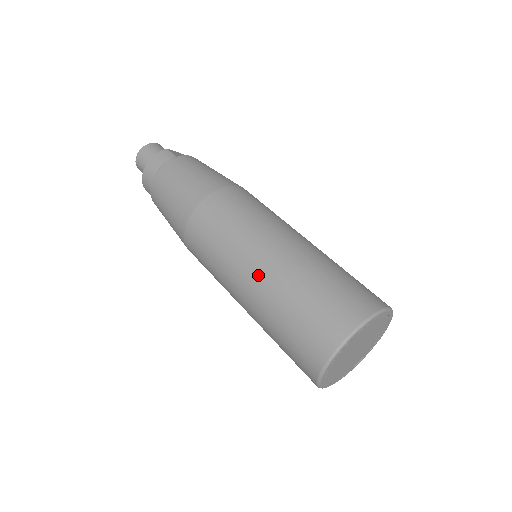
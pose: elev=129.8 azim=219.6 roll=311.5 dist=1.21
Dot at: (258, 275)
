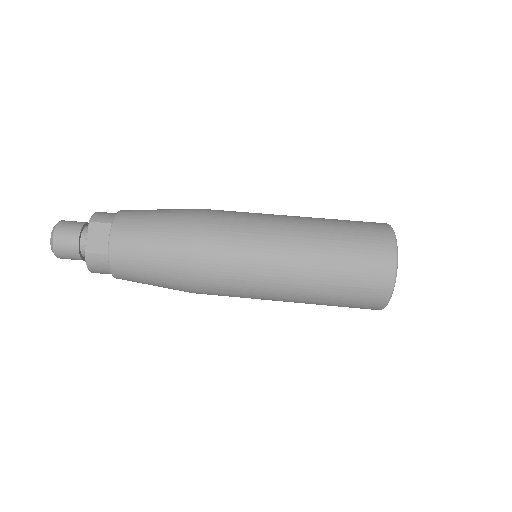
Dot at: occluded
